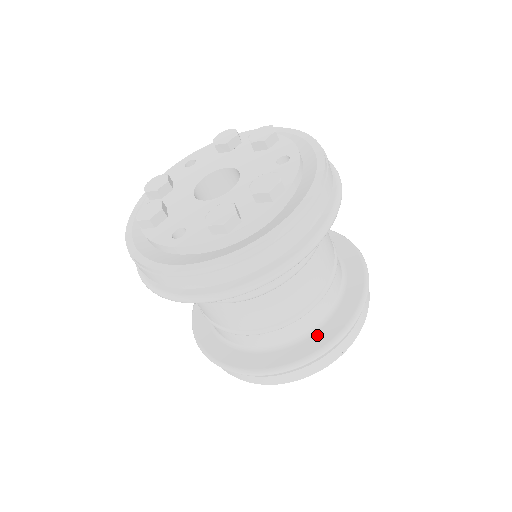
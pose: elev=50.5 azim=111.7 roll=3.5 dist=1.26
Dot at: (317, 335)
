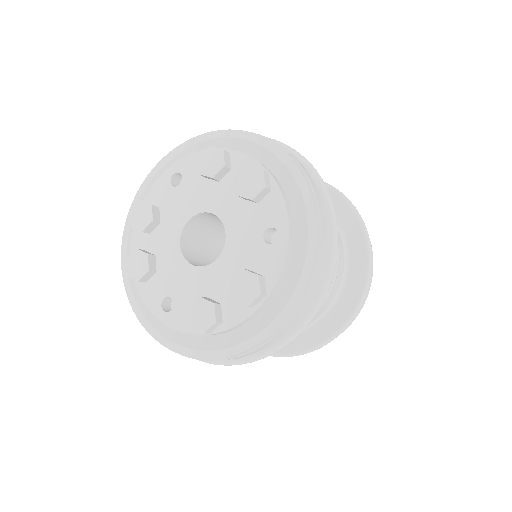
Dot at: (310, 333)
